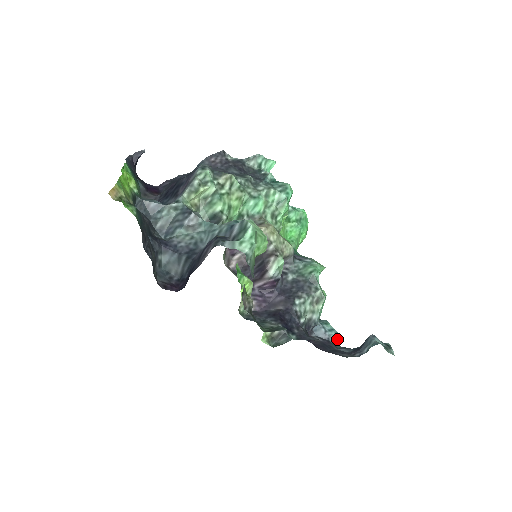
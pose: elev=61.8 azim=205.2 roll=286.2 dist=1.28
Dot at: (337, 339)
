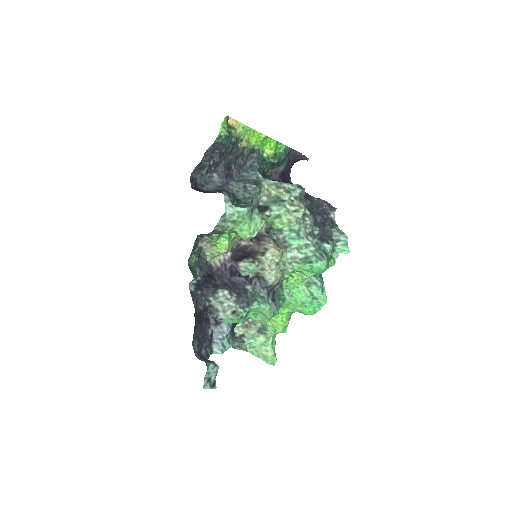
Dot at: (218, 353)
